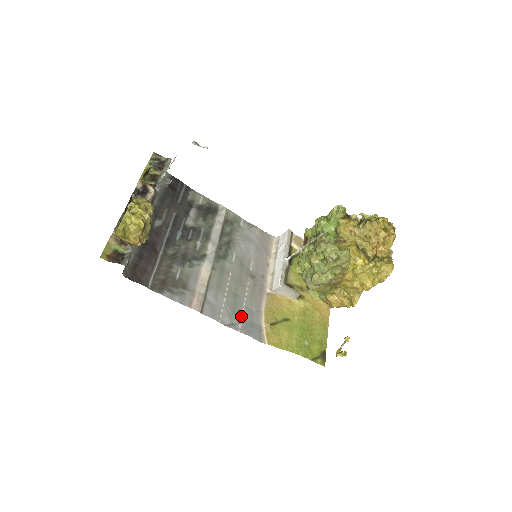
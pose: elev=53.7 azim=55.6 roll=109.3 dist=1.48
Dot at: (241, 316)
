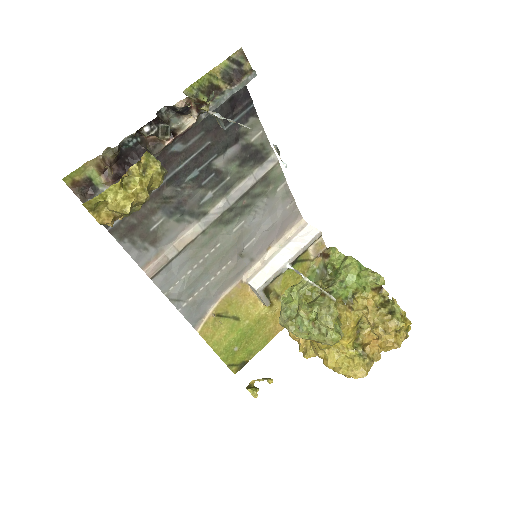
Dot at: (194, 295)
